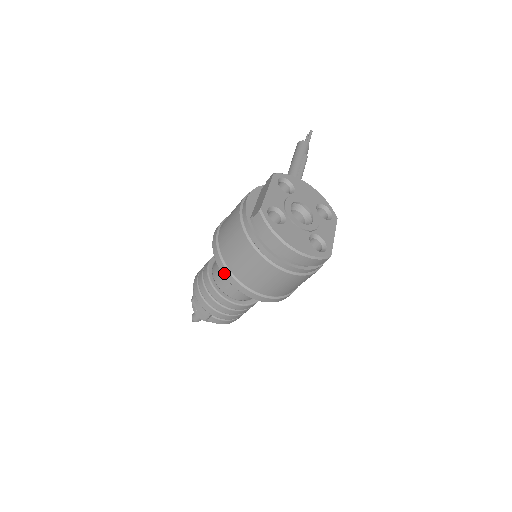
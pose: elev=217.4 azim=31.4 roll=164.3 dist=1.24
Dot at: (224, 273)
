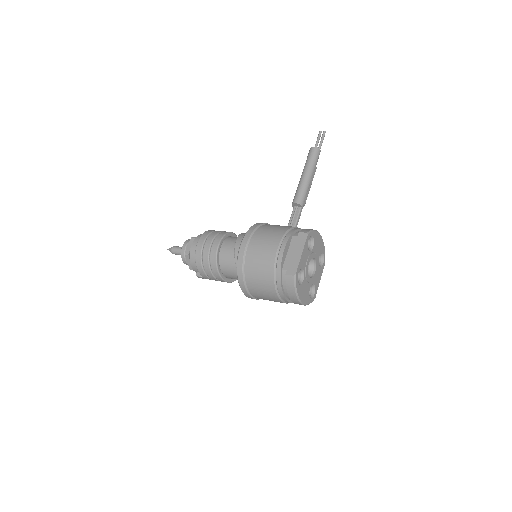
Dot at: (240, 283)
